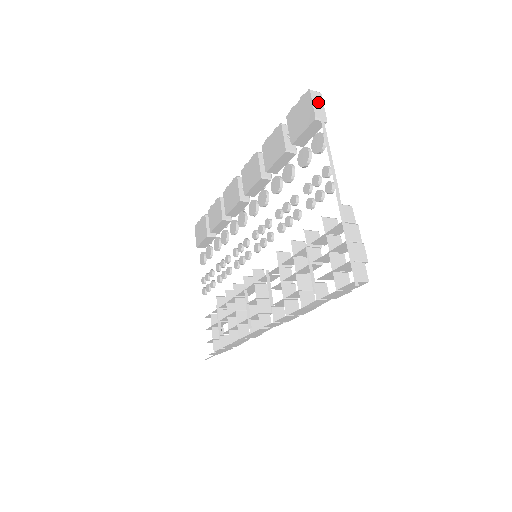
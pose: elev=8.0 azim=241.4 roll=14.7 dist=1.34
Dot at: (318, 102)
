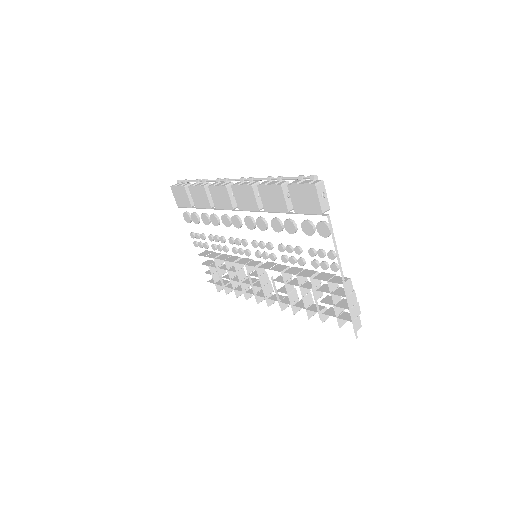
Dot at: (323, 197)
